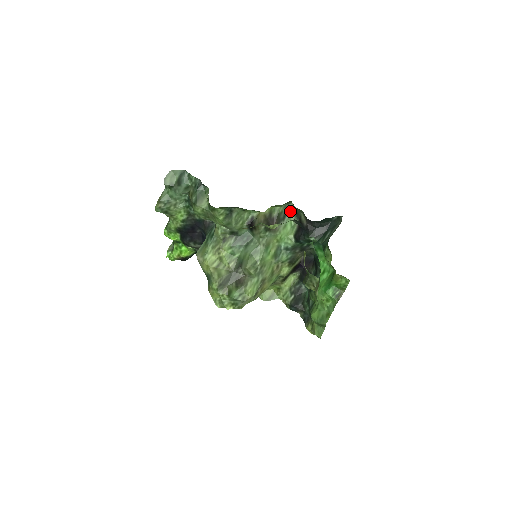
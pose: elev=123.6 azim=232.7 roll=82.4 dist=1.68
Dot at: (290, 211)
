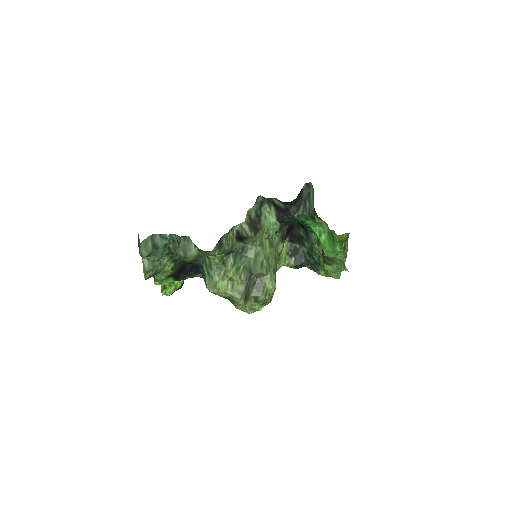
Dot at: (262, 202)
